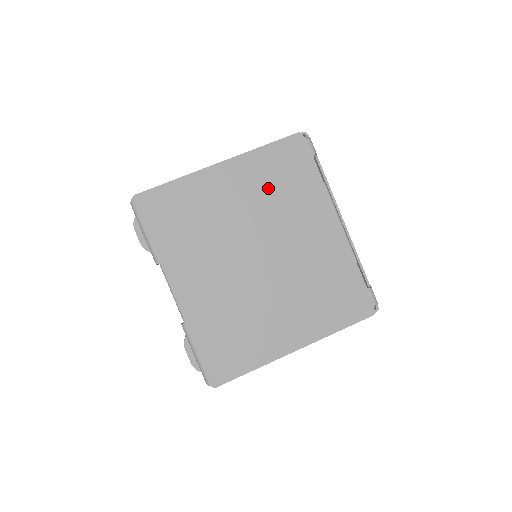
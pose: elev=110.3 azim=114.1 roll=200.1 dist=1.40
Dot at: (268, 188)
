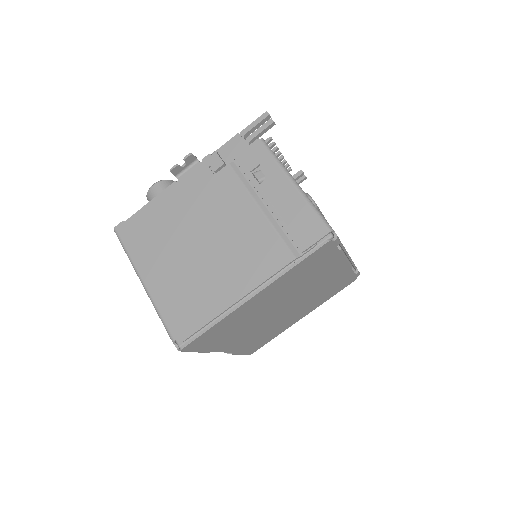
Dot at: (294, 282)
